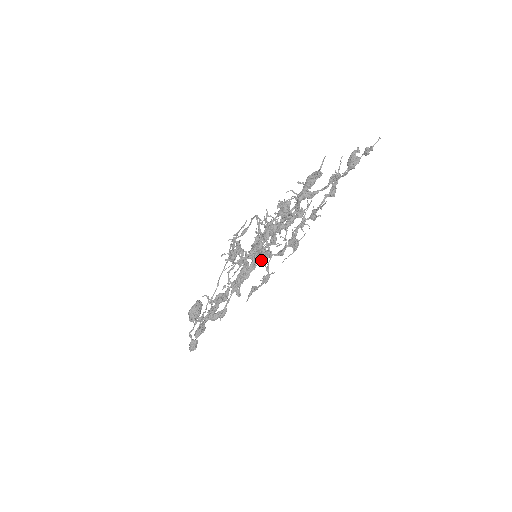
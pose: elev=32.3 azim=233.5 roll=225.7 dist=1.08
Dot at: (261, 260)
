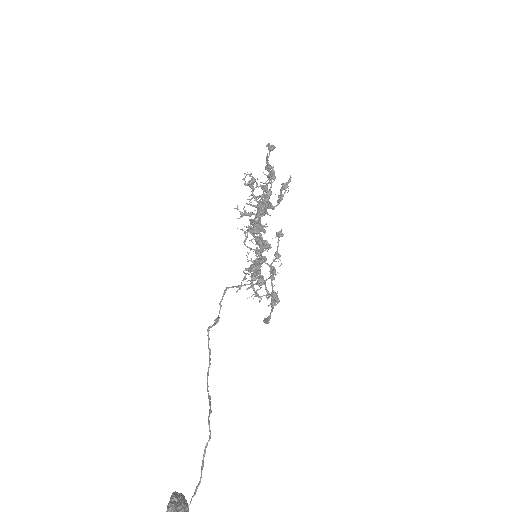
Dot at: (256, 296)
